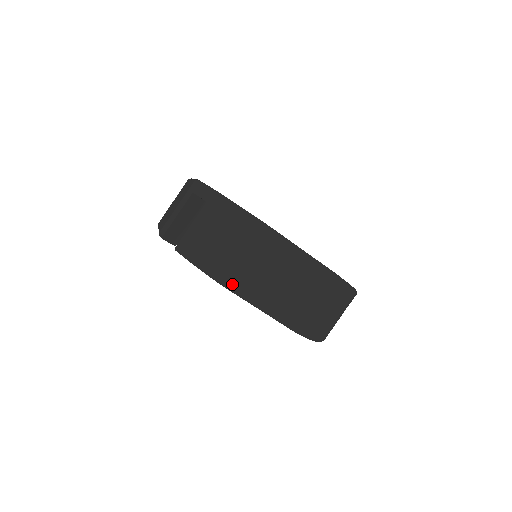
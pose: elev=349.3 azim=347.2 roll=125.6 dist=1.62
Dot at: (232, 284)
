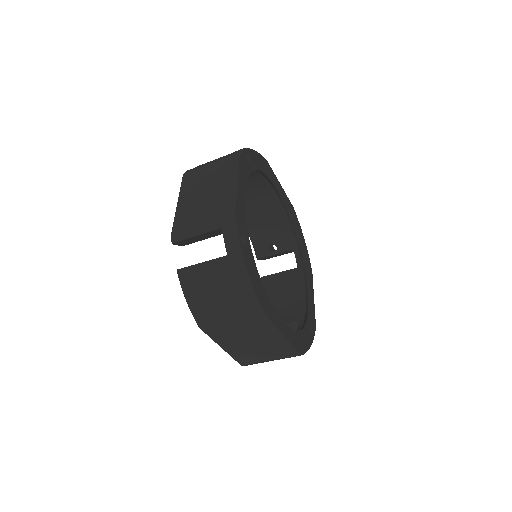
Dot at: (208, 331)
